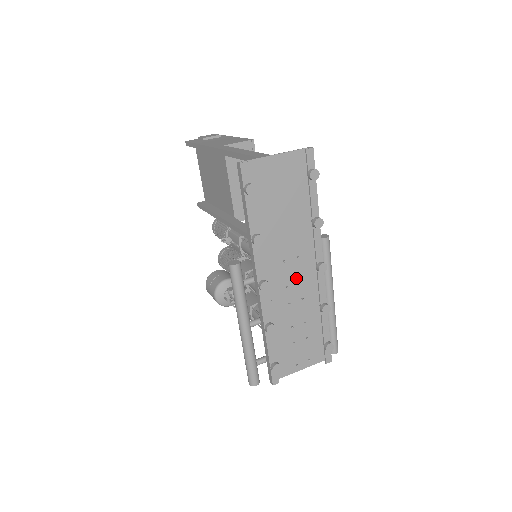
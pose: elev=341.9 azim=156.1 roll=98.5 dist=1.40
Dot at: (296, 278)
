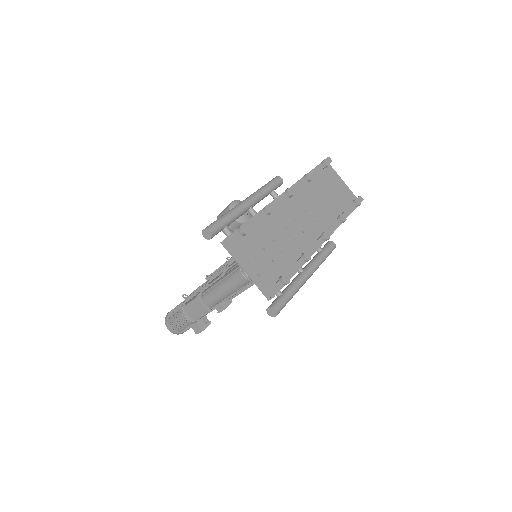
Dot at: (303, 227)
